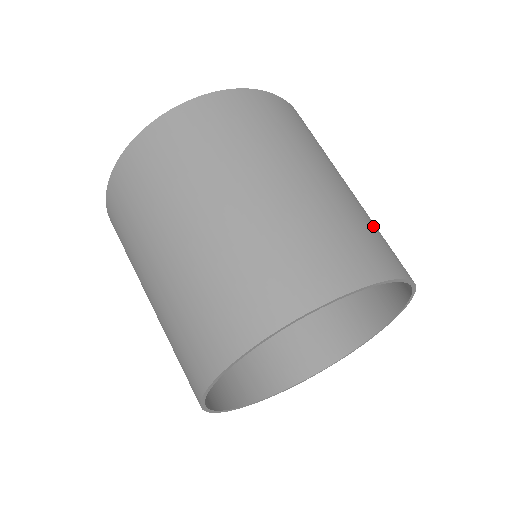
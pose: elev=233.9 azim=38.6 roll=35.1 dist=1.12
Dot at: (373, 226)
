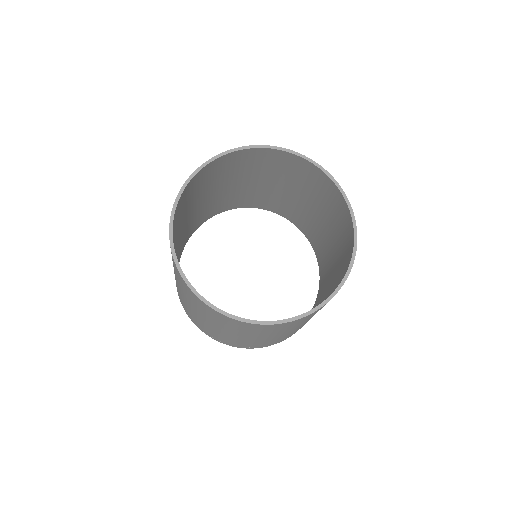
Dot at: occluded
